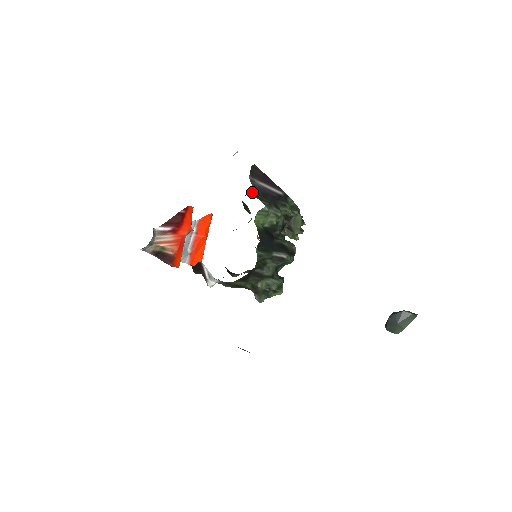
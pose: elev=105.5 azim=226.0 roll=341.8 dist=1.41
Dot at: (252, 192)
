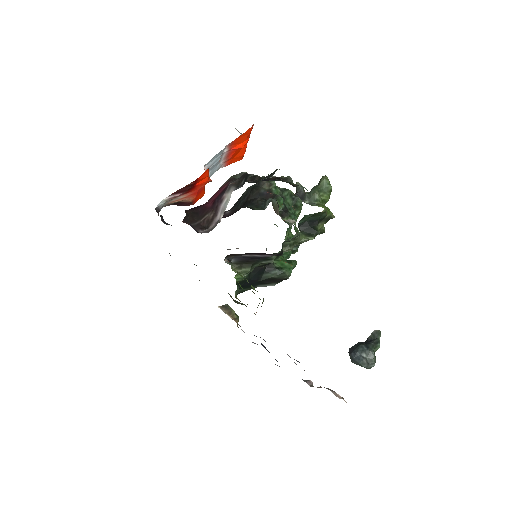
Dot at: (231, 262)
